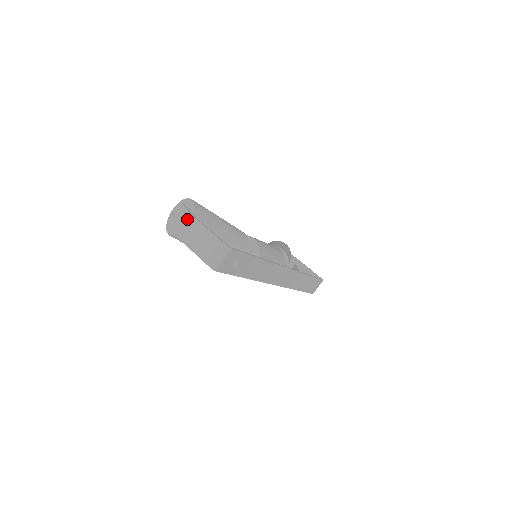
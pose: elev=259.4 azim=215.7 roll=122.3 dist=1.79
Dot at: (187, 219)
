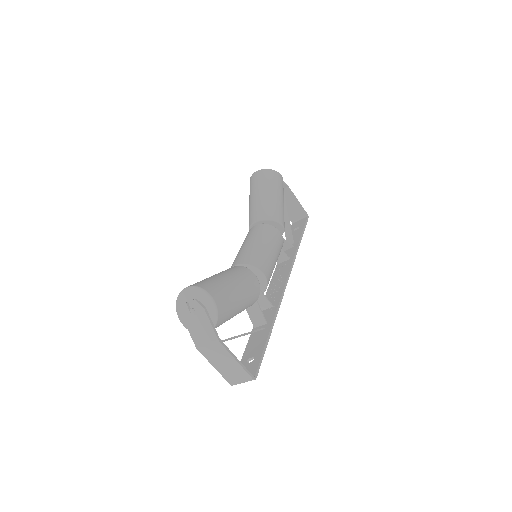
Dot at: (210, 338)
